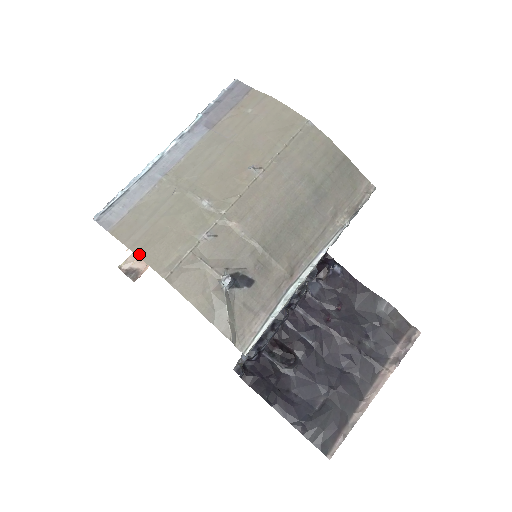
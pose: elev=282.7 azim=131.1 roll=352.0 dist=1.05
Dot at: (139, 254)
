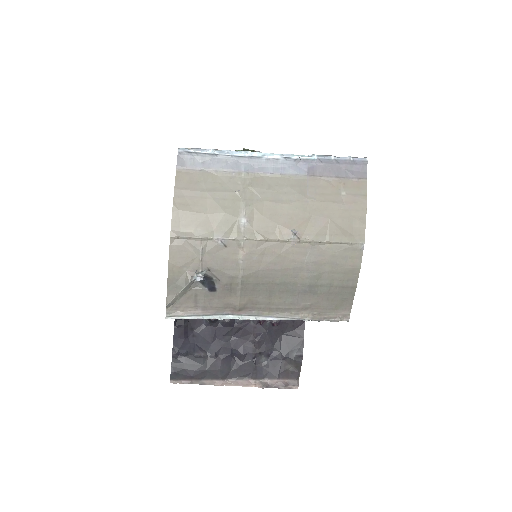
Dot at: (175, 206)
